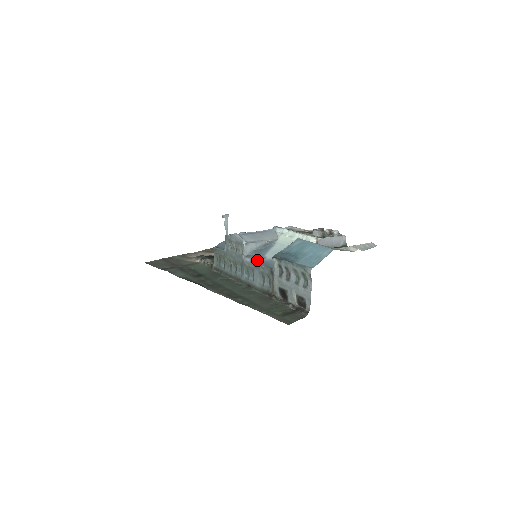
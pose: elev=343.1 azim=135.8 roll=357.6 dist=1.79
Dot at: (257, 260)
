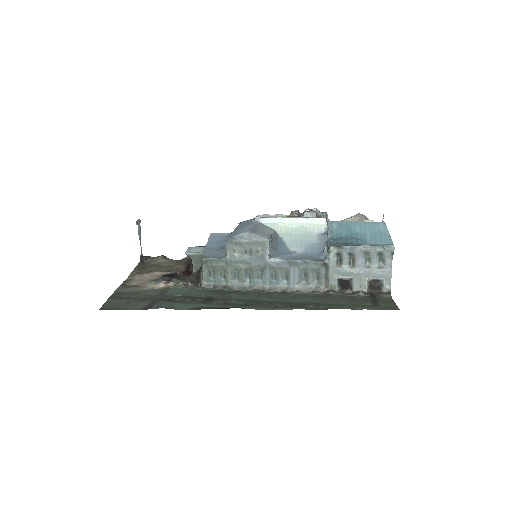
Dot at: (290, 257)
